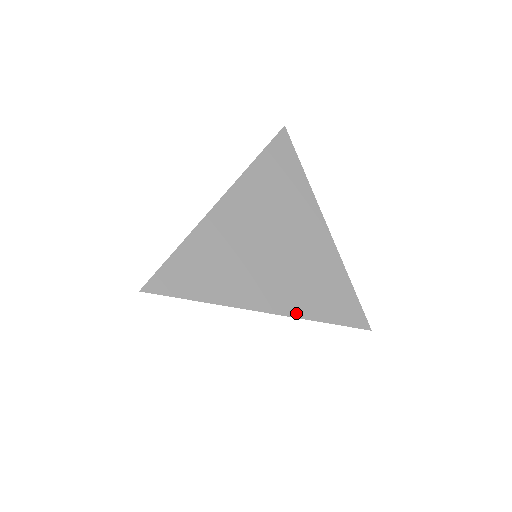
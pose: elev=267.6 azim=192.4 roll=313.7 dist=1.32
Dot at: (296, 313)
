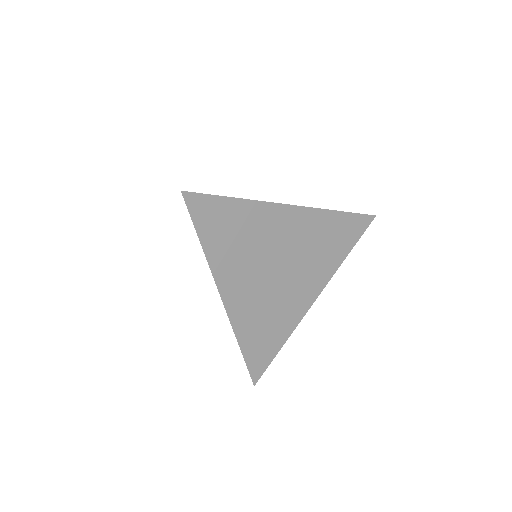
Dot at: (235, 324)
